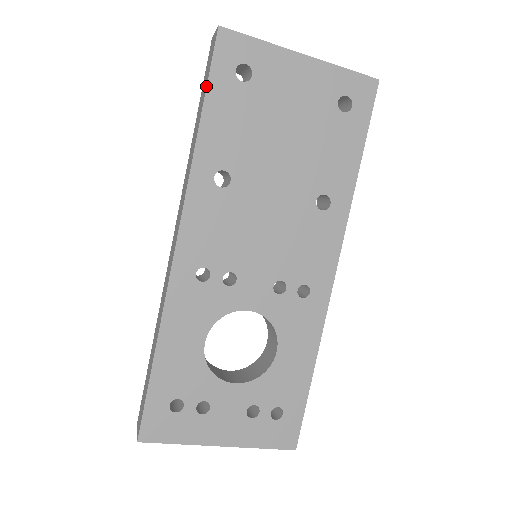
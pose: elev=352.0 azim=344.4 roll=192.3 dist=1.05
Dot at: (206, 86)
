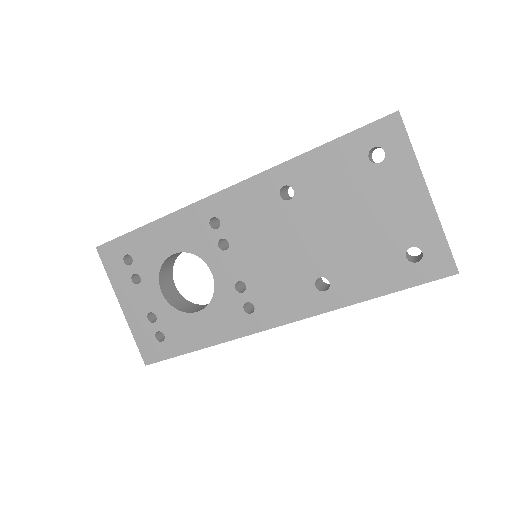
Dot at: (345, 134)
